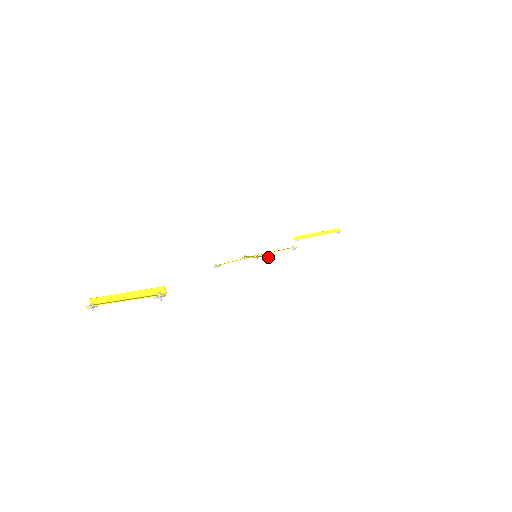
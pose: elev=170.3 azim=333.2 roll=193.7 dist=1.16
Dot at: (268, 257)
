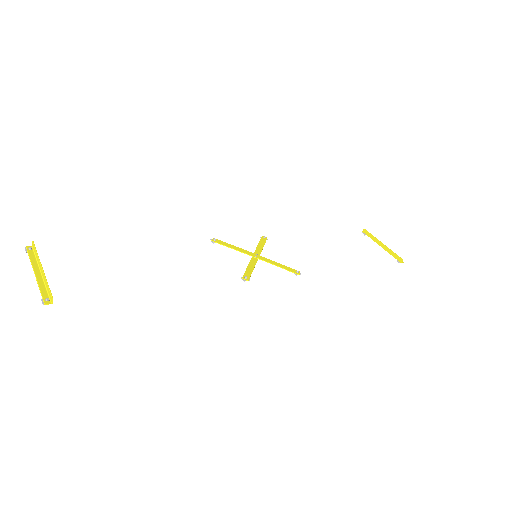
Dot at: (243, 279)
